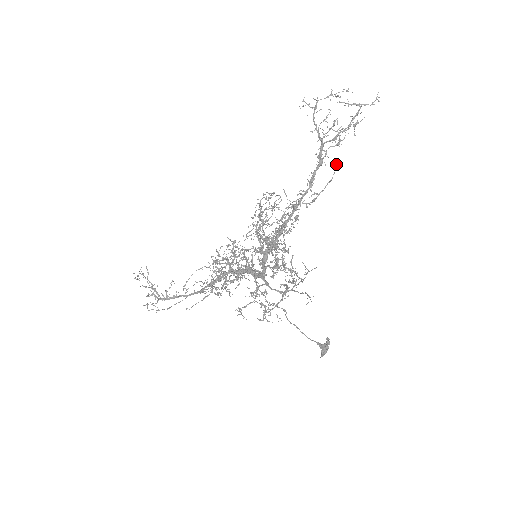
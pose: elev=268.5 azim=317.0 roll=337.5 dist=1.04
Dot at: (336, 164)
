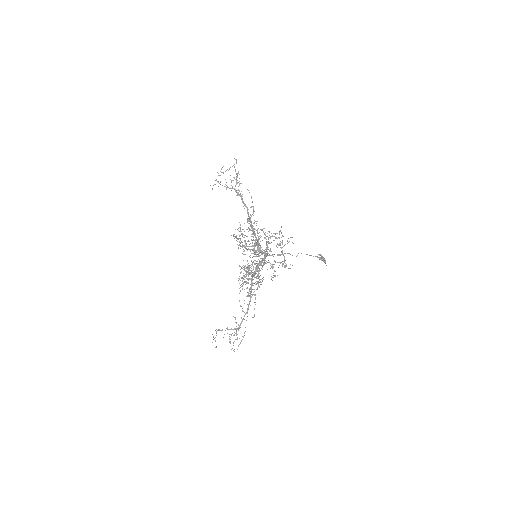
Dot at: occluded
